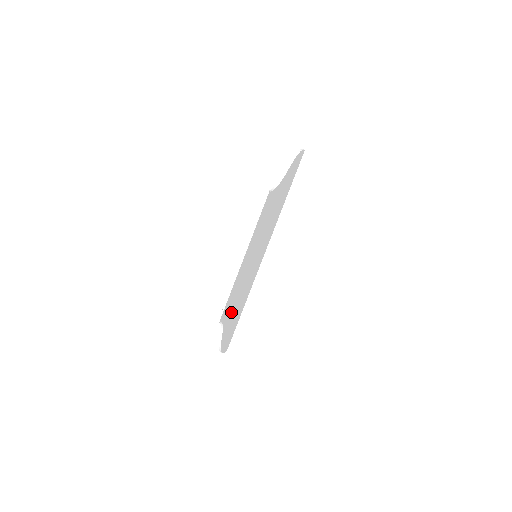
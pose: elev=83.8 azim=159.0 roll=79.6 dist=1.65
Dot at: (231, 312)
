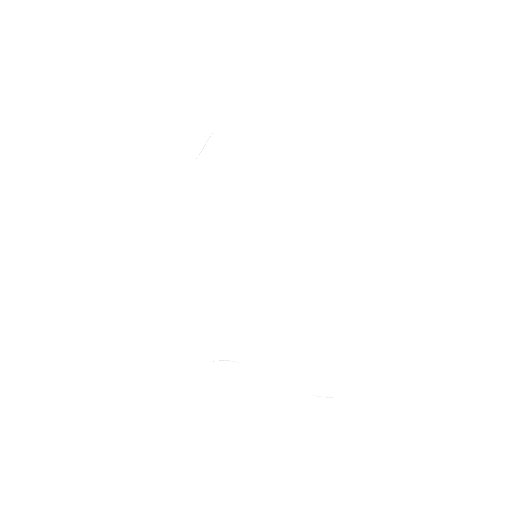
Dot at: (261, 340)
